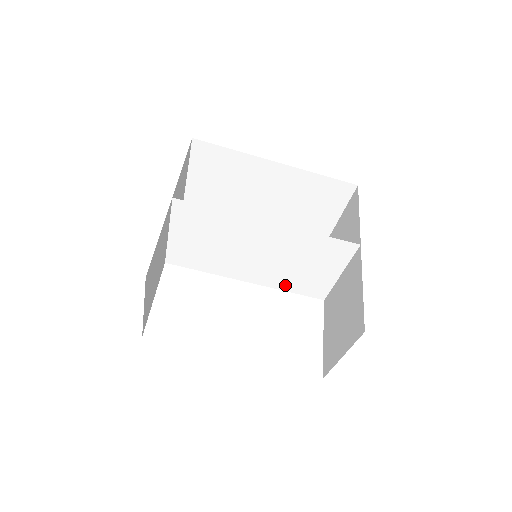
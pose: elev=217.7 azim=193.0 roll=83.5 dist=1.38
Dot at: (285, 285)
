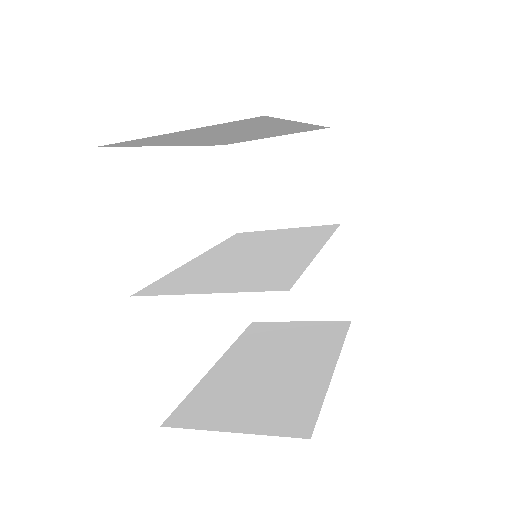
Dot at: (228, 244)
